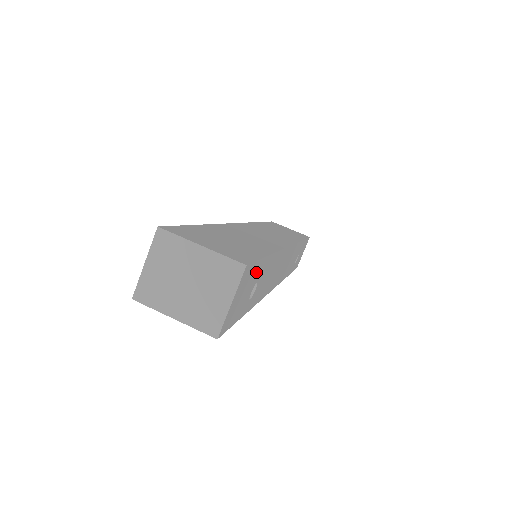
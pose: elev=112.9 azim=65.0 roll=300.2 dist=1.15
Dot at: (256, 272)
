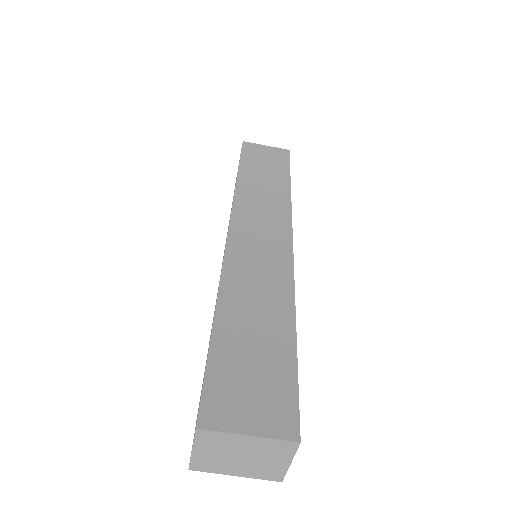
Dot at: occluded
